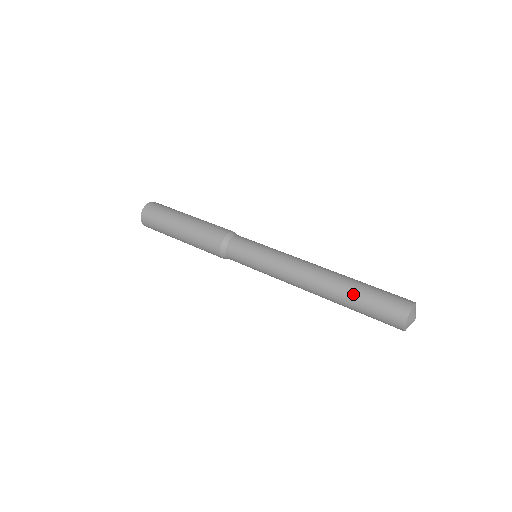
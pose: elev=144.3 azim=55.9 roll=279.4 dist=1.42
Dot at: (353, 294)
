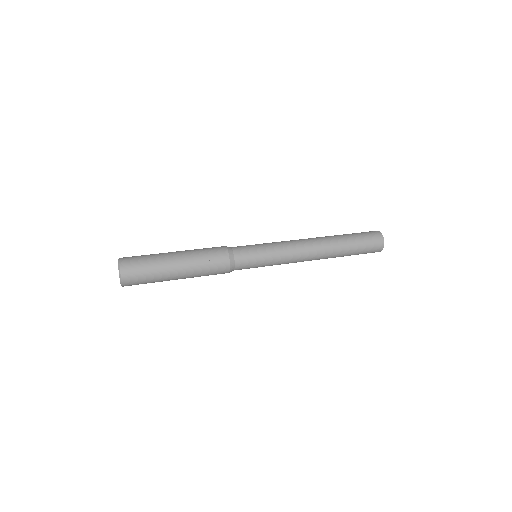
Dot at: (343, 235)
